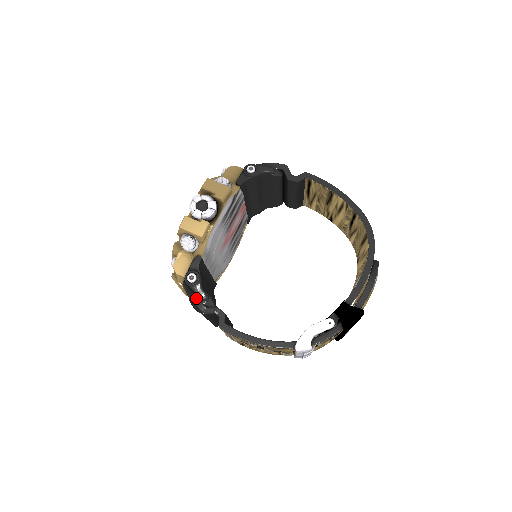
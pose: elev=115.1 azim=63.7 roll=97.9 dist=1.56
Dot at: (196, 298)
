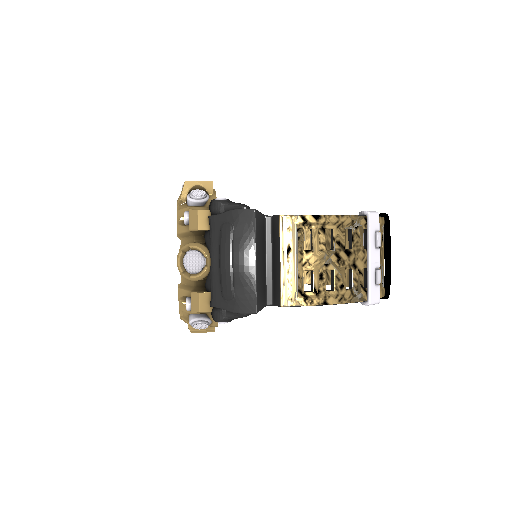
Dot at: (236, 209)
